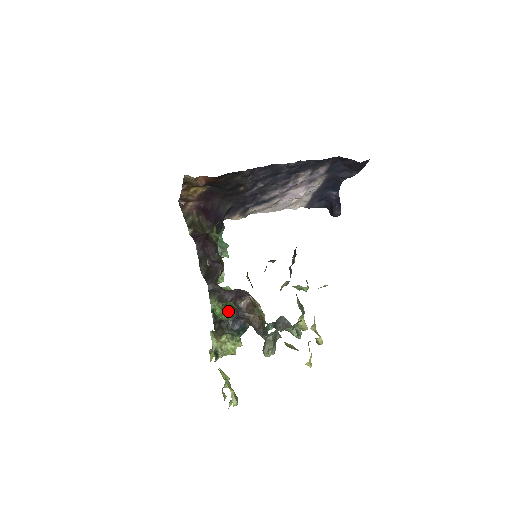
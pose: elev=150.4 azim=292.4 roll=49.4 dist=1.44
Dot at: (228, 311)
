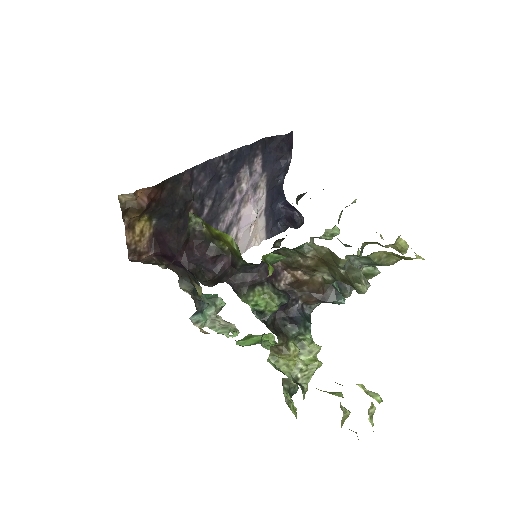
Dot at: (273, 292)
